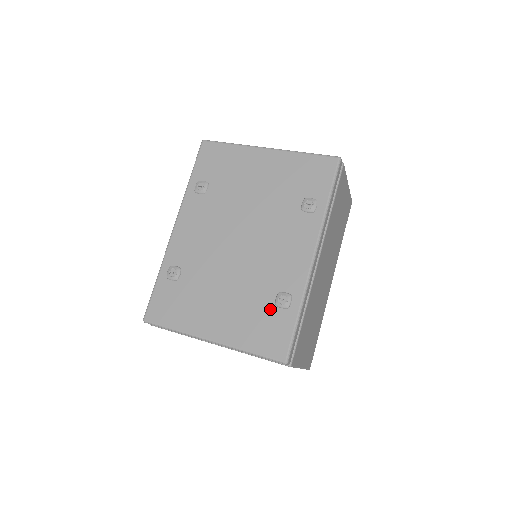
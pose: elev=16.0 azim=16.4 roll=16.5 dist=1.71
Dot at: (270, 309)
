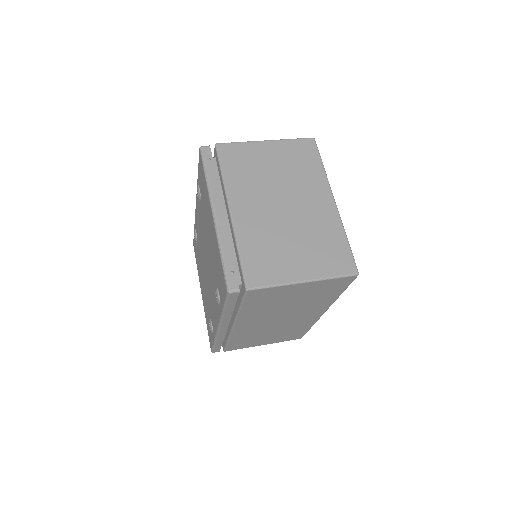
Dot at: occluded
